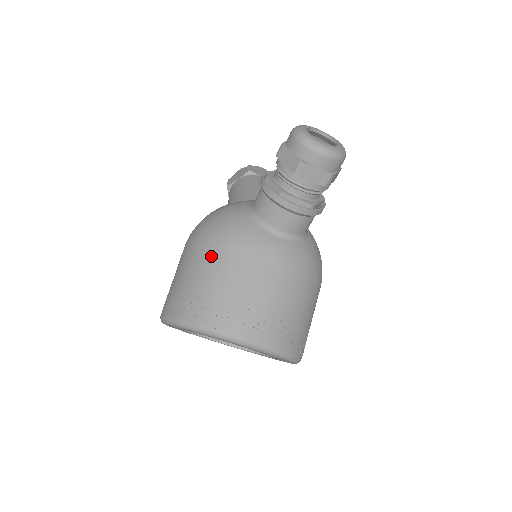
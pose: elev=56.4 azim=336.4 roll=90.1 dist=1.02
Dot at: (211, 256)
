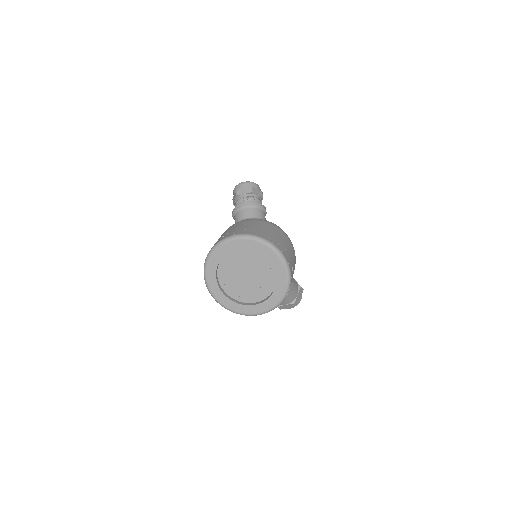
Dot at: occluded
